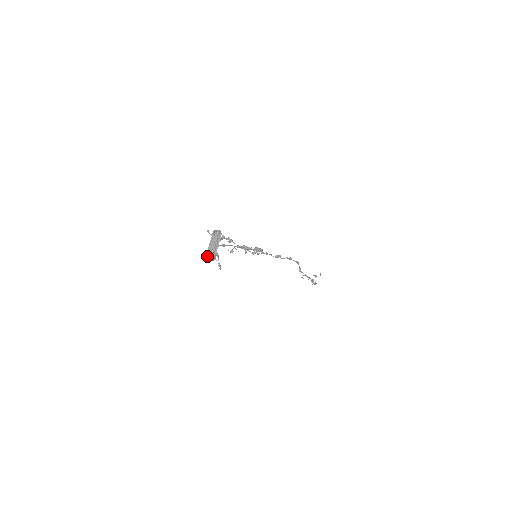
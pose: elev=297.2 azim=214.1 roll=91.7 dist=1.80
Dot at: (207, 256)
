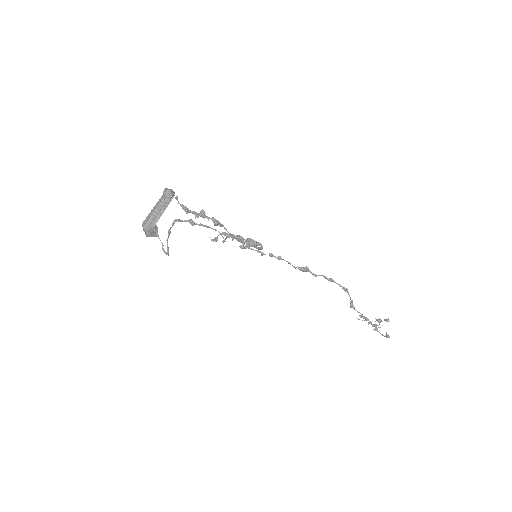
Dot at: (143, 227)
